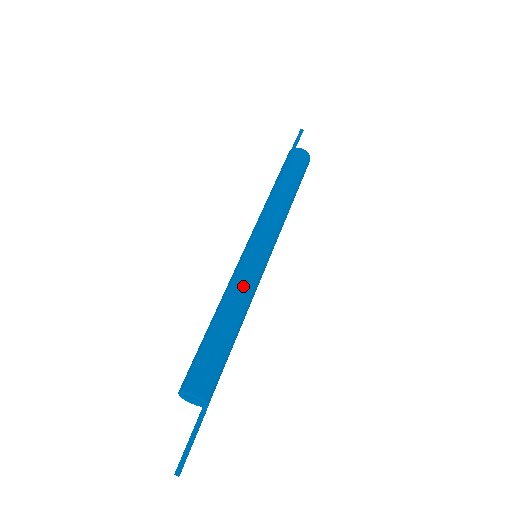
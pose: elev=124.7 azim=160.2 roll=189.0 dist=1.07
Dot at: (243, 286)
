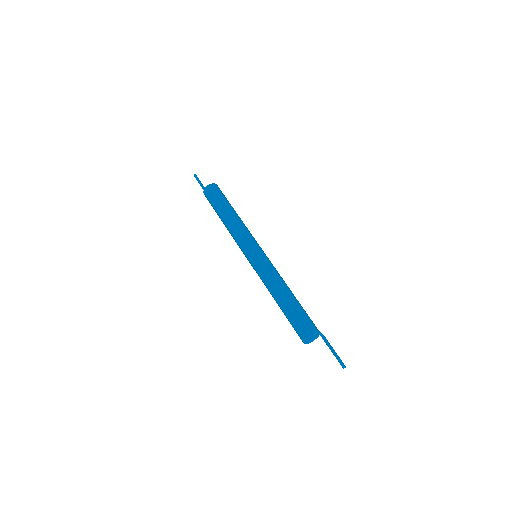
Dot at: (267, 276)
